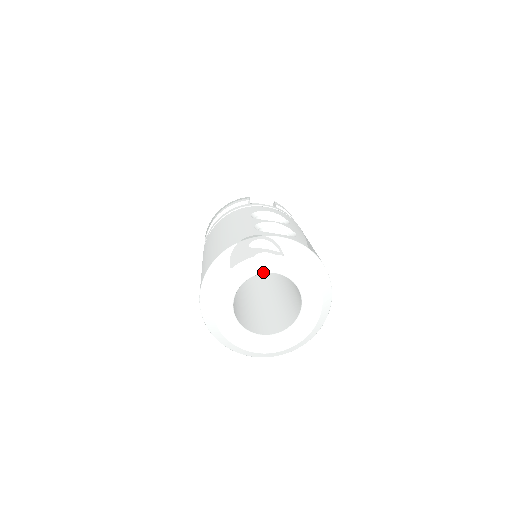
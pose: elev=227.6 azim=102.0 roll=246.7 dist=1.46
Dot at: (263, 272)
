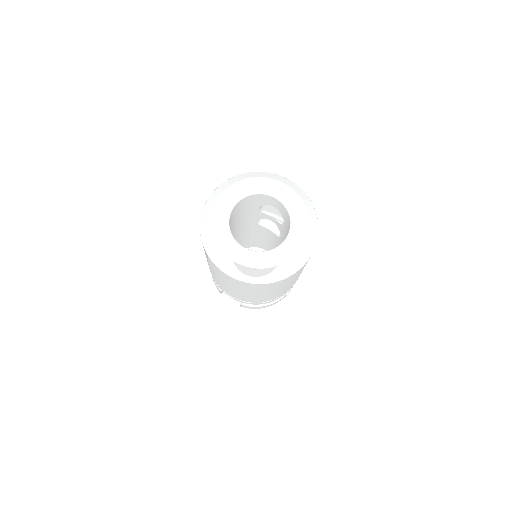
Dot at: (268, 193)
